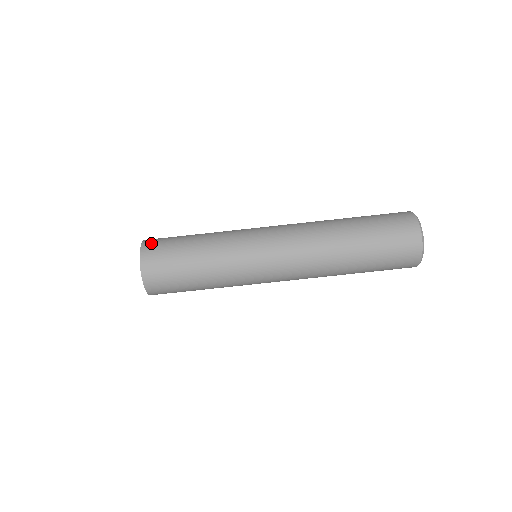
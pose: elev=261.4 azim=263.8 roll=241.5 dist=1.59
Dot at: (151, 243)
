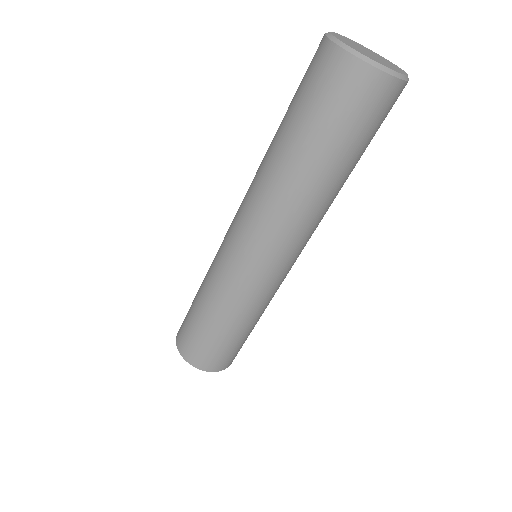
Dot at: (184, 348)
